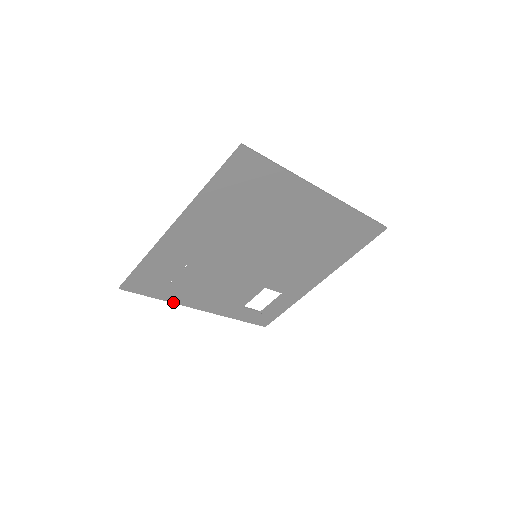
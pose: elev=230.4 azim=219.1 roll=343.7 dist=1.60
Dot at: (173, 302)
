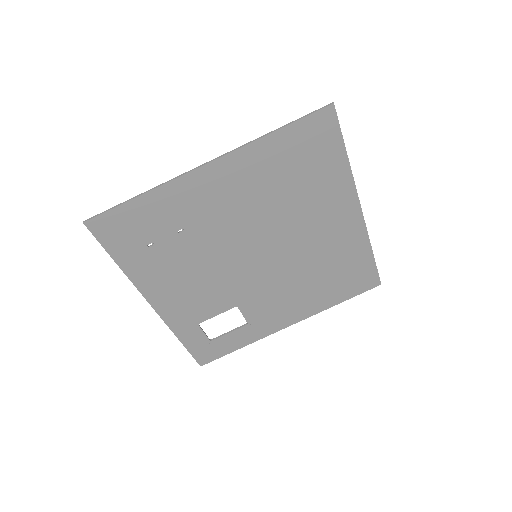
Dot at: (130, 278)
